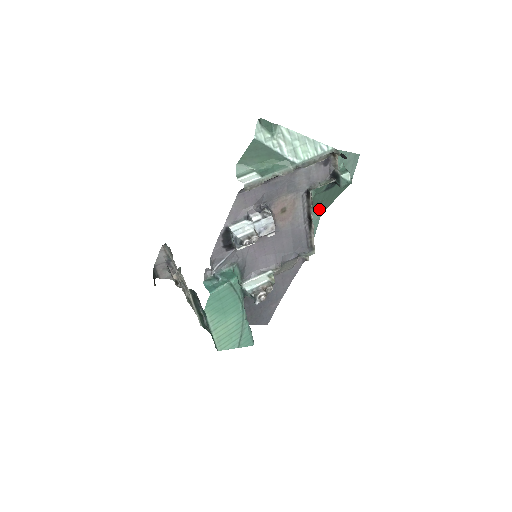
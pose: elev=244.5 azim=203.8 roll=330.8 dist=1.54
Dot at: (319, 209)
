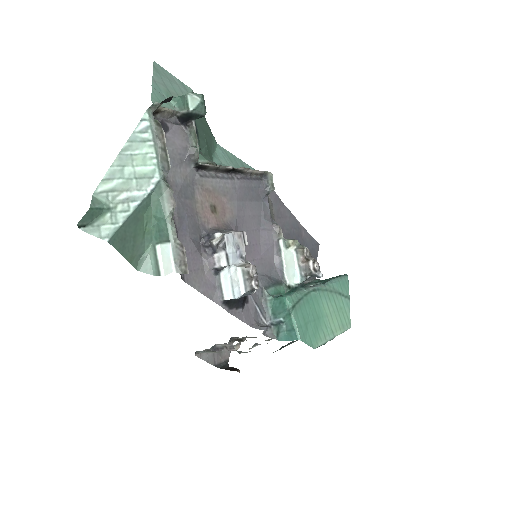
Dot at: (212, 147)
